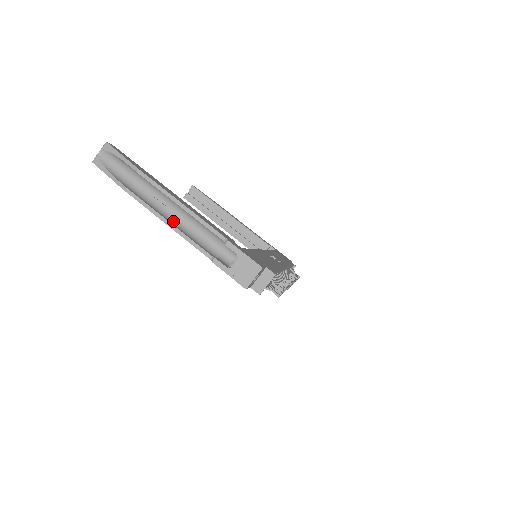
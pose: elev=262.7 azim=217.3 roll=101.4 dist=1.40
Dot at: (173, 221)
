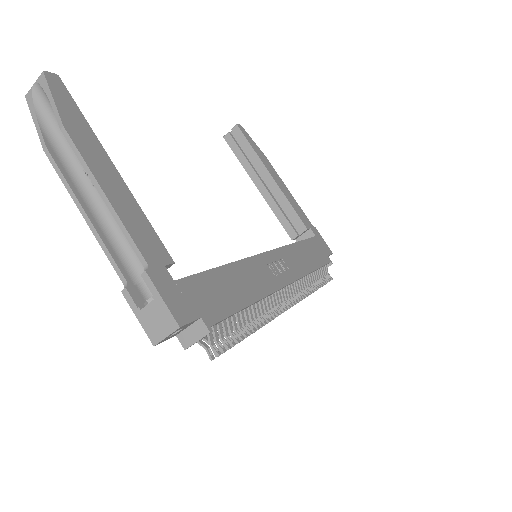
Dot at: (97, 212)
